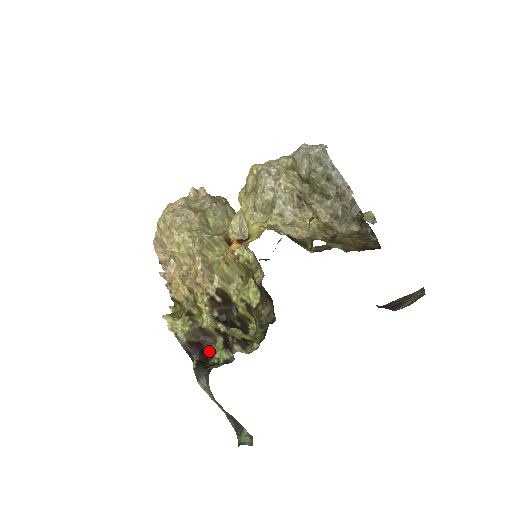
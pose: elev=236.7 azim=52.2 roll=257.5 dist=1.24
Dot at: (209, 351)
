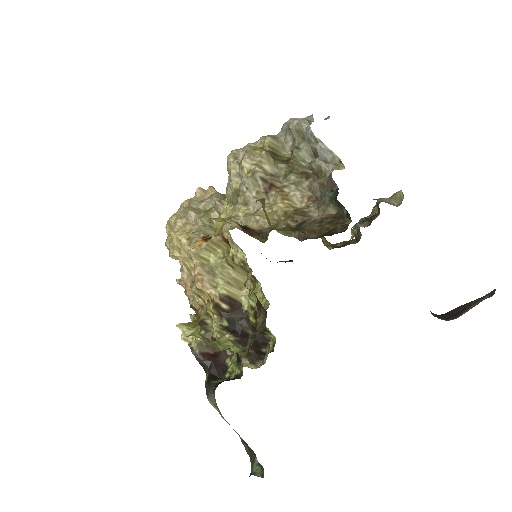
Dot at: (224, 364)
